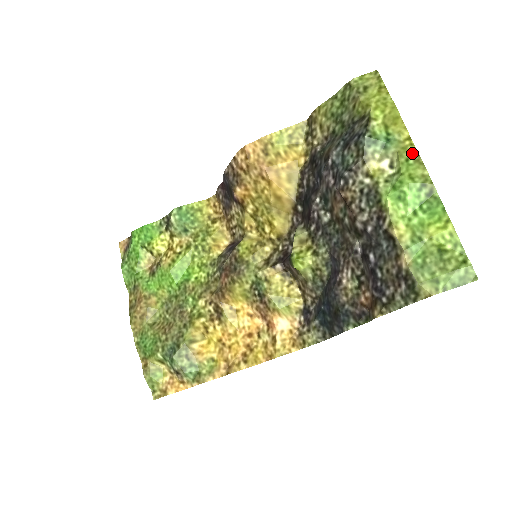
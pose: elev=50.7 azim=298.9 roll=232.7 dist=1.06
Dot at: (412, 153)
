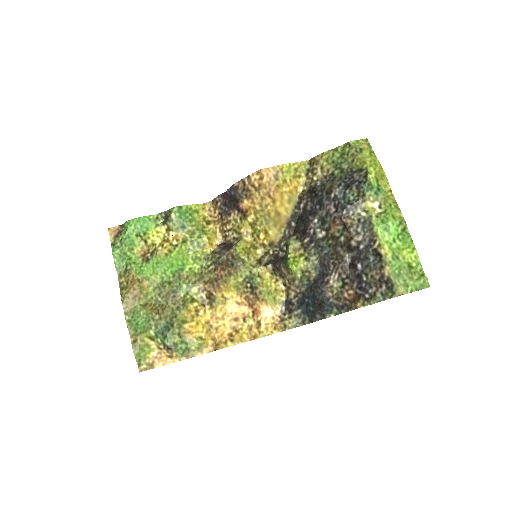
Dot at: (393, 201)
